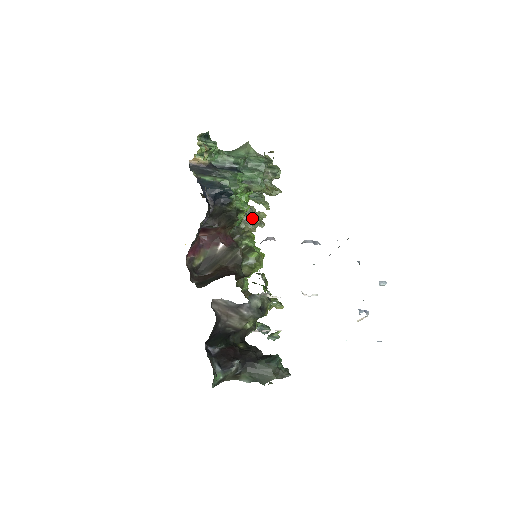
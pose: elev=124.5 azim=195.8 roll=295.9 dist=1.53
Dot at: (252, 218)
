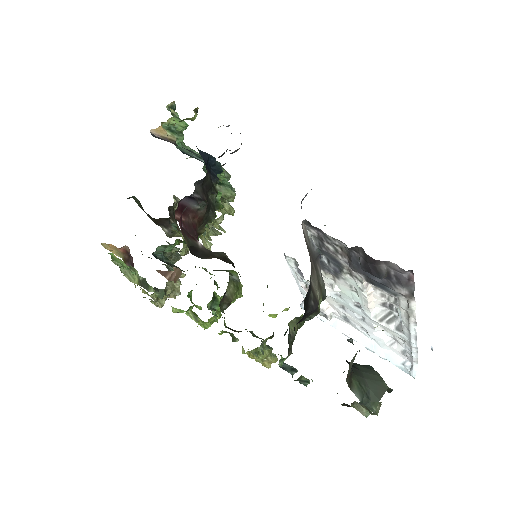
Dot at: occluded
